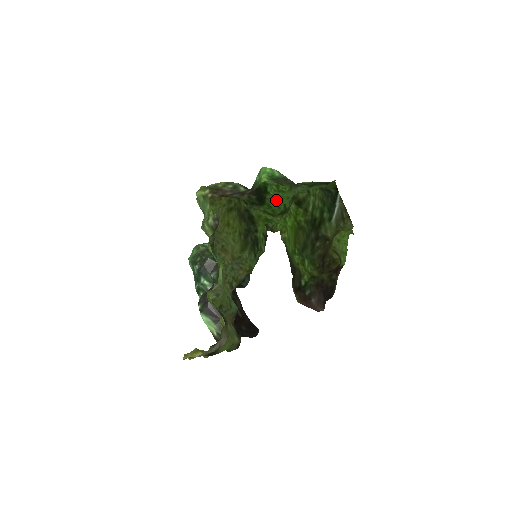
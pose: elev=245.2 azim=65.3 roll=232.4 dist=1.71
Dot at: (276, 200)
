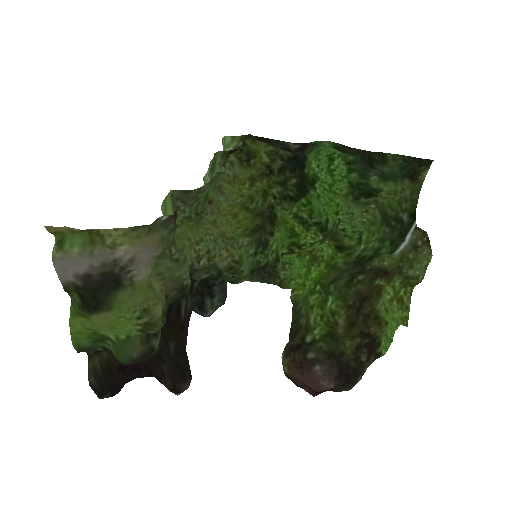
Dot at: (321, 202)
